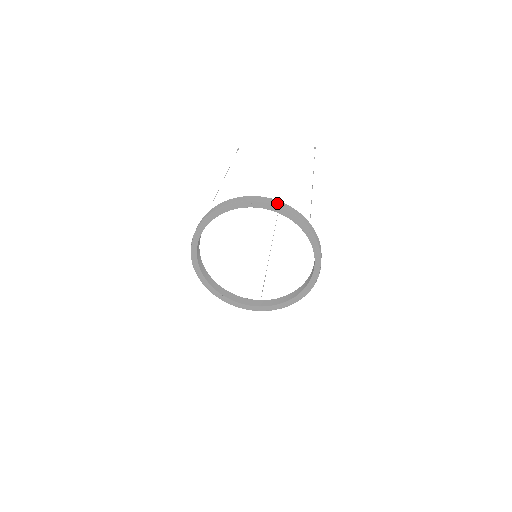
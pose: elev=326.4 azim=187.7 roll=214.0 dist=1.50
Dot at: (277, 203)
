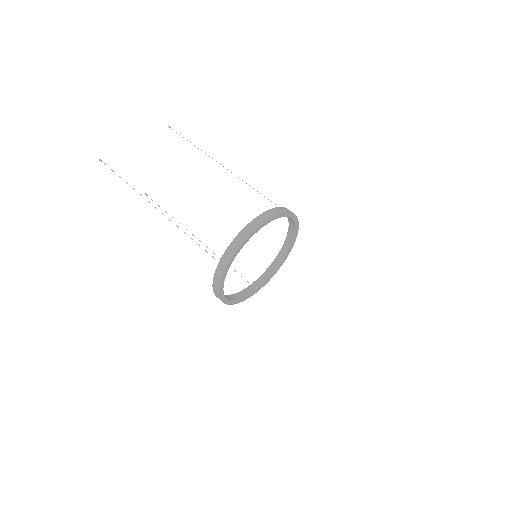
Dot at: (277, 211)
